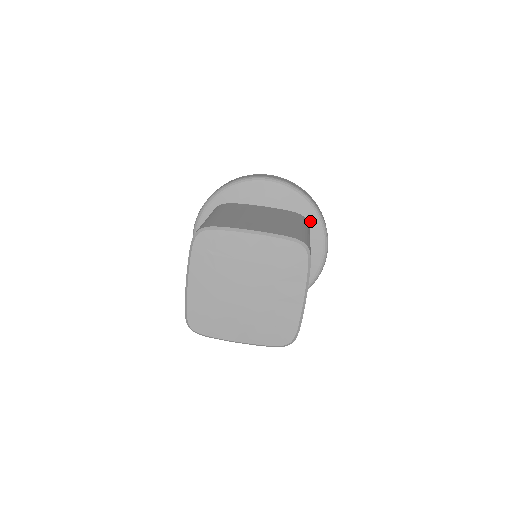
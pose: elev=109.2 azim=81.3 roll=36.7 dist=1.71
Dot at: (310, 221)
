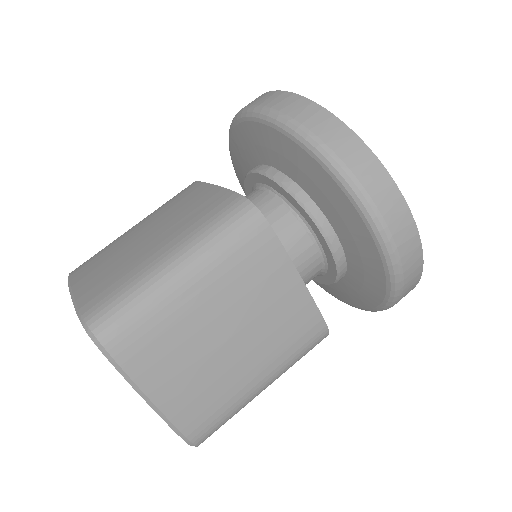
Dot at: (365, 299)
